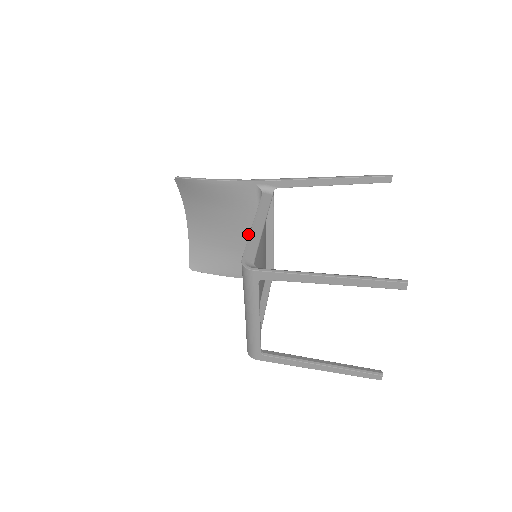
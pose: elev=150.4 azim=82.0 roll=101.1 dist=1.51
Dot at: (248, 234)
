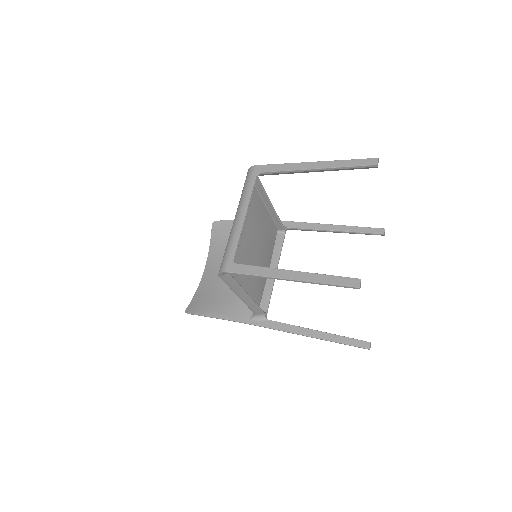
Dot at: occluded
